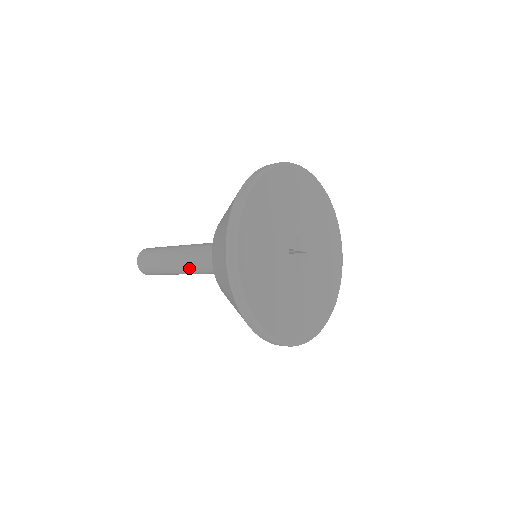
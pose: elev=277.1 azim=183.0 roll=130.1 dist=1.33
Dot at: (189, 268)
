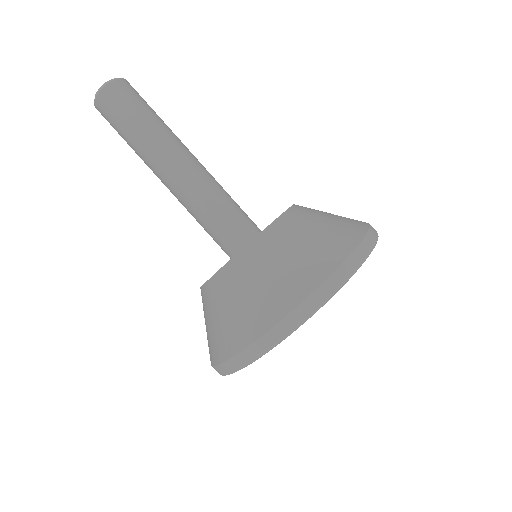
Dot at: (174, 185)
